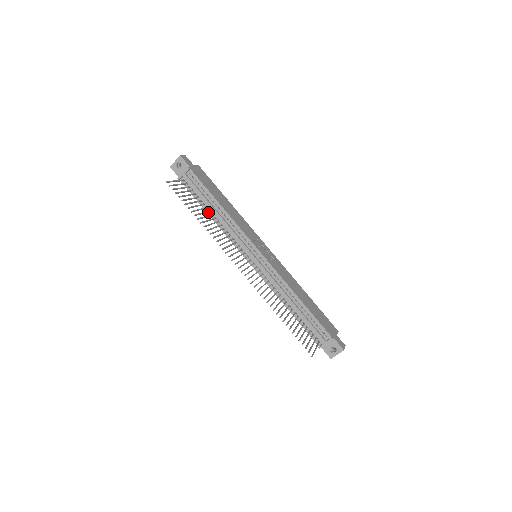
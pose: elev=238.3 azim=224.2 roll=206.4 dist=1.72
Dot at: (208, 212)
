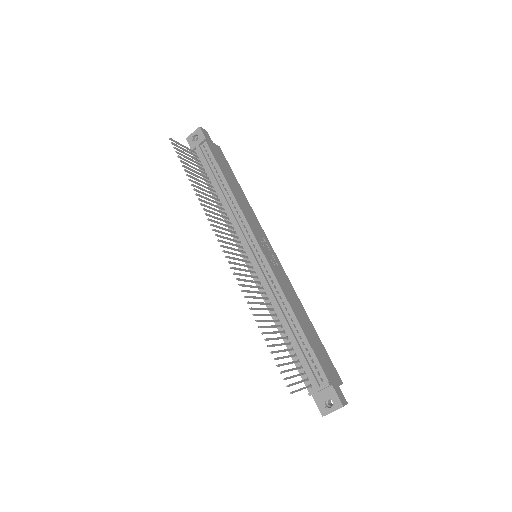
Dot at: (212, 192)
